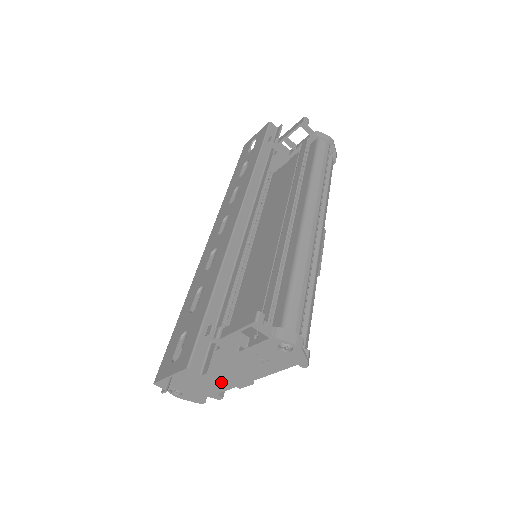
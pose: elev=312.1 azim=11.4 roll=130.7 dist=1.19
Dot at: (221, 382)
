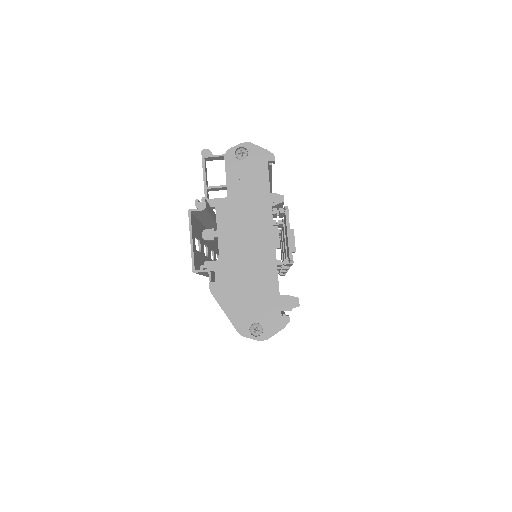
Dot at: (261, 258)
